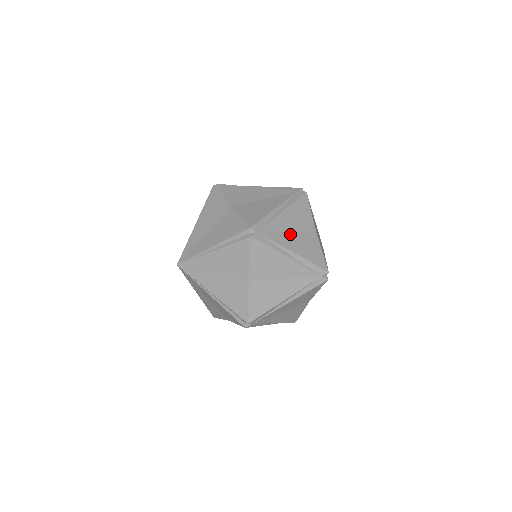
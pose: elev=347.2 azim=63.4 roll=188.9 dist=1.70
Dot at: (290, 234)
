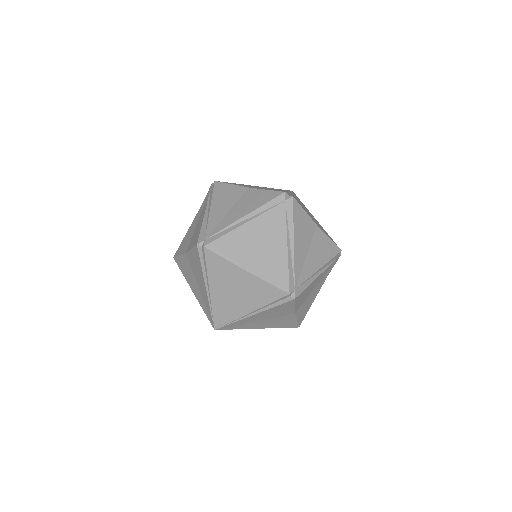
Dot at: (308, 256)
